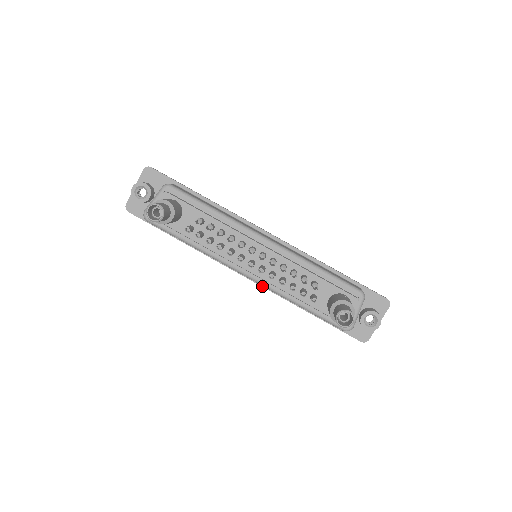
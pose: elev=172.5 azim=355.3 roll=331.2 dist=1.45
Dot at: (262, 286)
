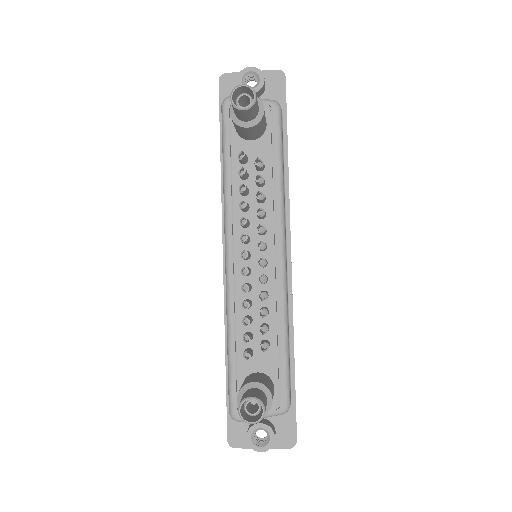
Dot at: (224, 284)
